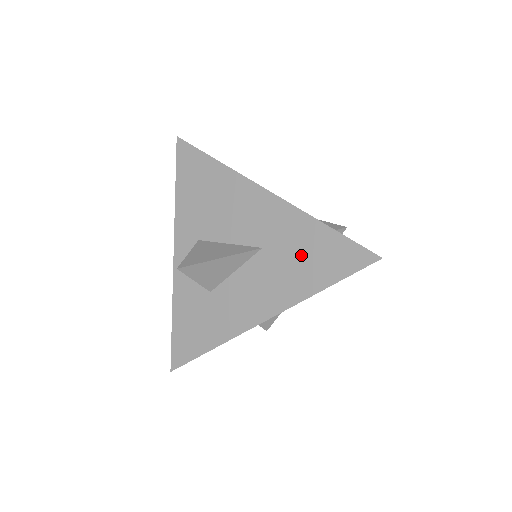
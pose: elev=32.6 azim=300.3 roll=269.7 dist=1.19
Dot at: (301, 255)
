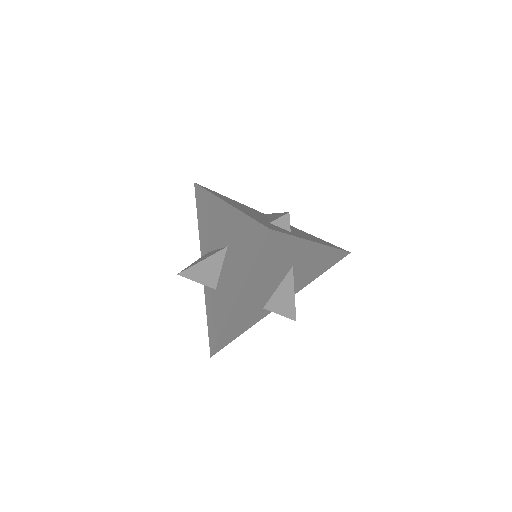
Dot at: (241, 244)
